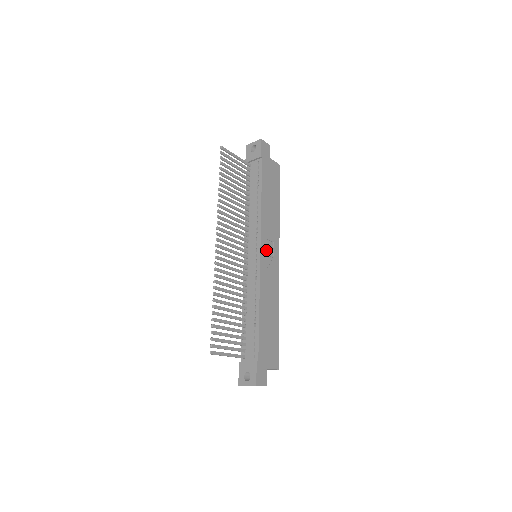
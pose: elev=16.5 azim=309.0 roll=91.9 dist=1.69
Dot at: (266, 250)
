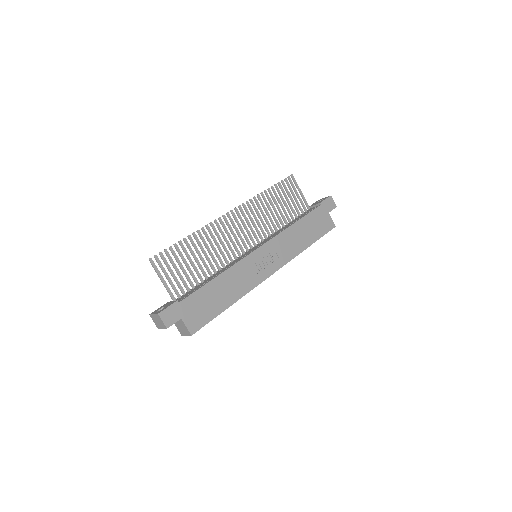
Dot at: (266, 253)
